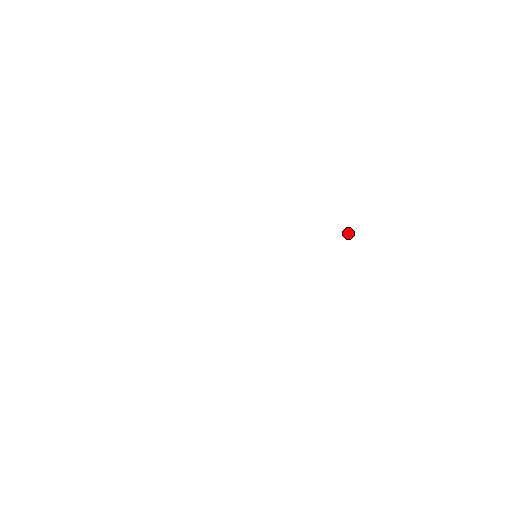
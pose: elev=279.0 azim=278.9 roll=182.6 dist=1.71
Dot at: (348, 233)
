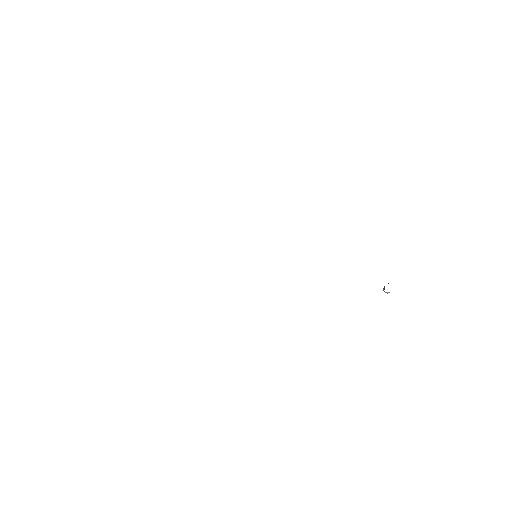
Dot at: (384, 286)
